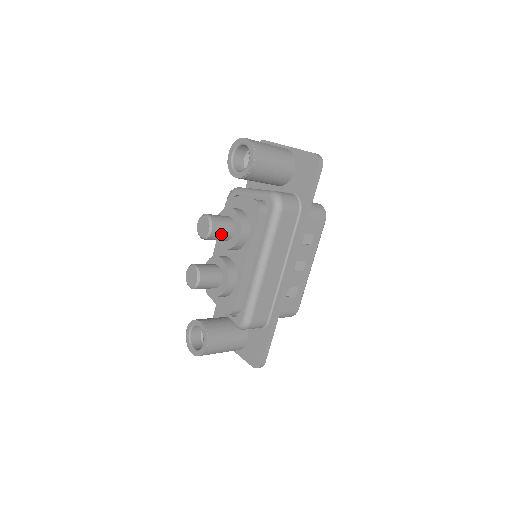
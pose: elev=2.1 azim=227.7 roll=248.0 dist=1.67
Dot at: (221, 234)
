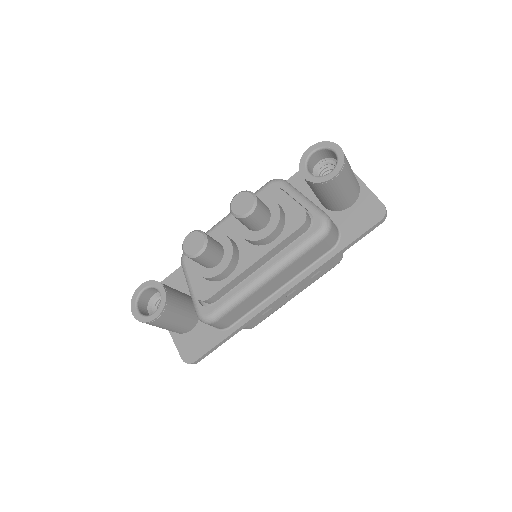
Dot at: (254, 222)
